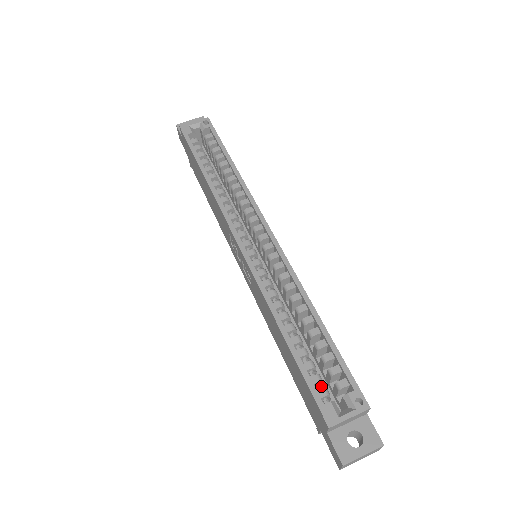
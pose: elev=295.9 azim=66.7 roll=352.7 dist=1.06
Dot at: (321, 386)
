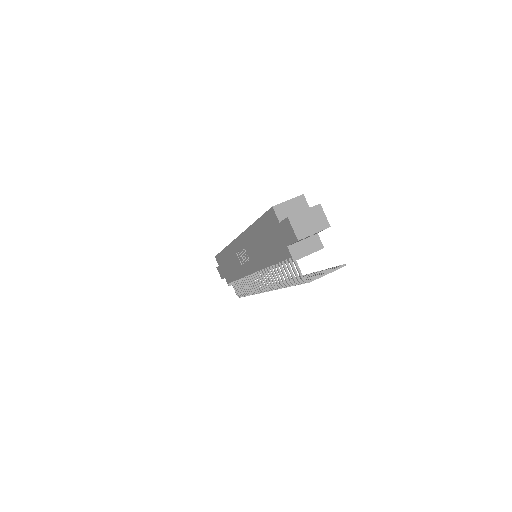
Dot at: occluded
